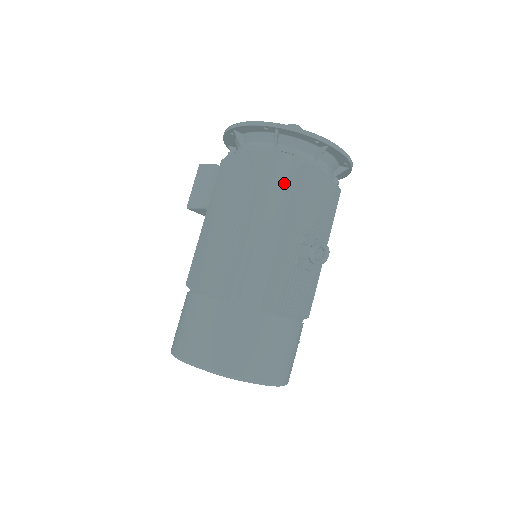
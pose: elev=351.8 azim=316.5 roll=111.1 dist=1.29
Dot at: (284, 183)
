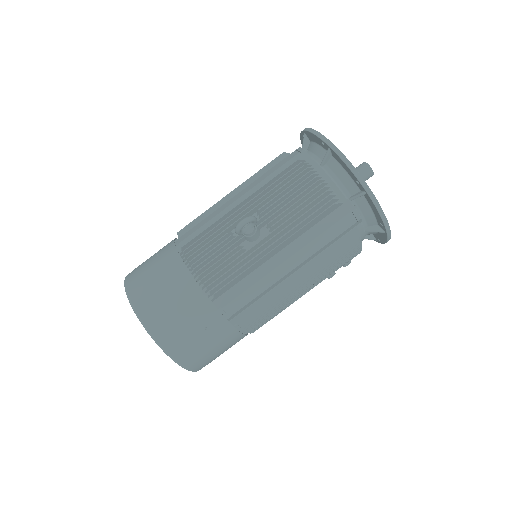
Dot at: (276, 170)
